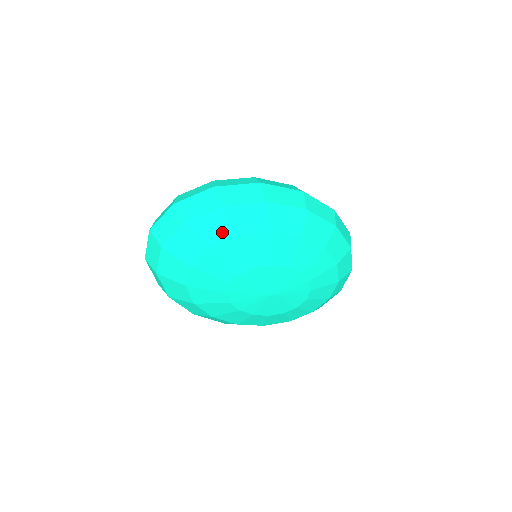
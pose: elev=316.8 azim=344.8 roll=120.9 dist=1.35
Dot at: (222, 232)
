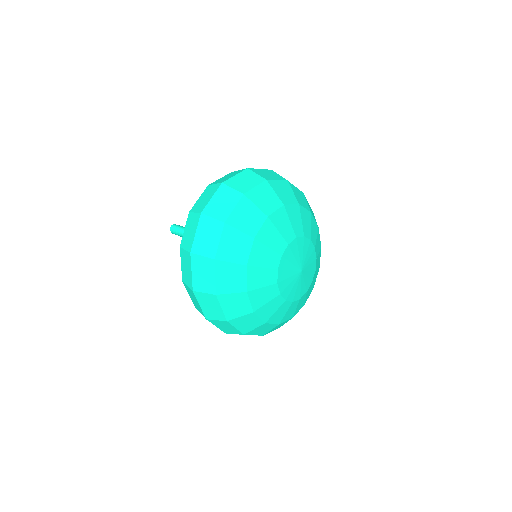
Dot at: (273, 202)
